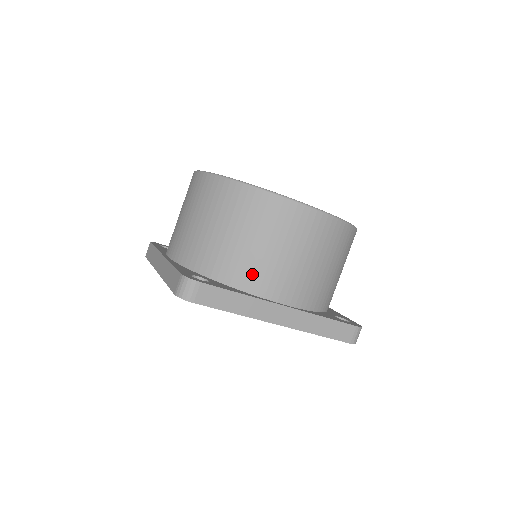
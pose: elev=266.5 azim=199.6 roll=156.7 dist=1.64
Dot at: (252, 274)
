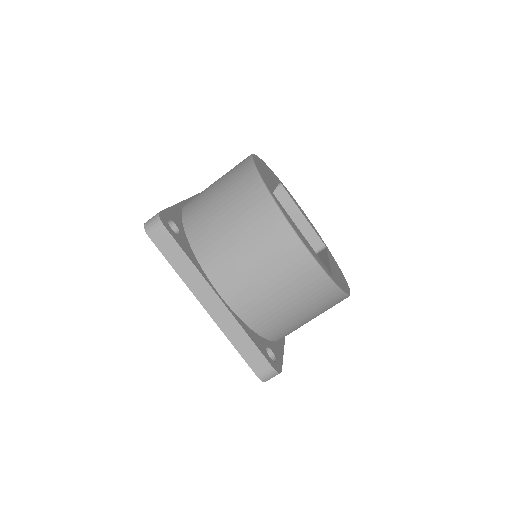
Dot at: occluded
